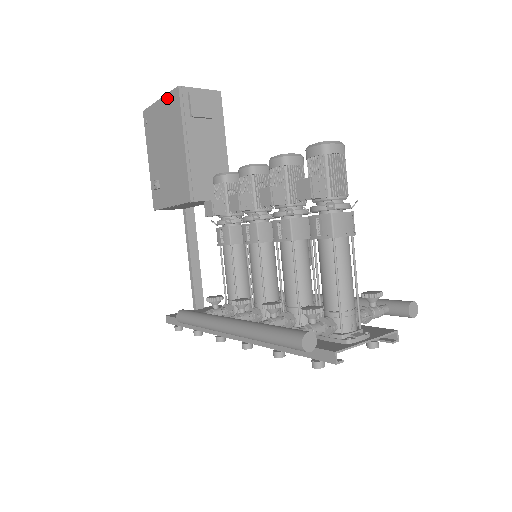
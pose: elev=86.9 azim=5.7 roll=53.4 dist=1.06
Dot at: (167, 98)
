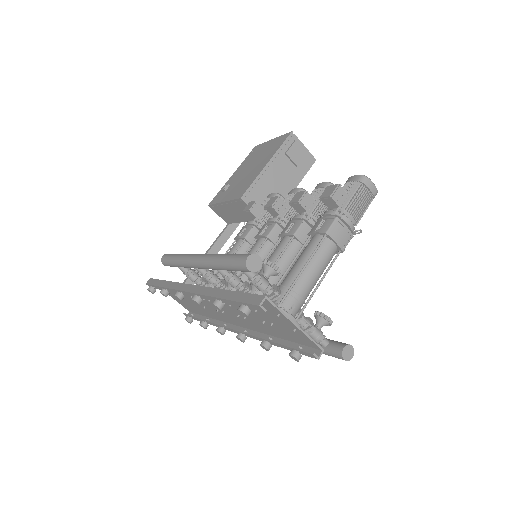
Dot at: (279, 138)
